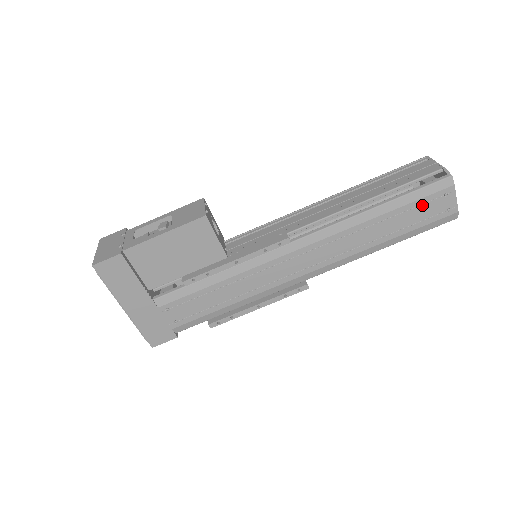
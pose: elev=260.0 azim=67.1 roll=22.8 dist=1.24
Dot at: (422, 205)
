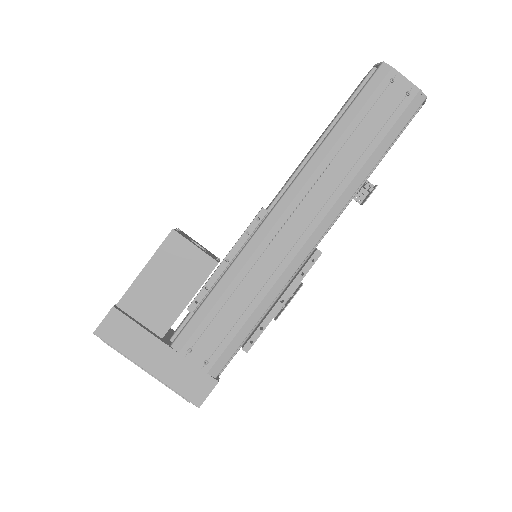
Dot at: (375, 104)
